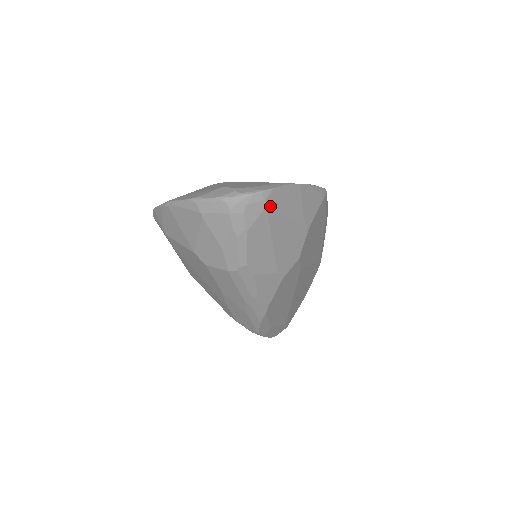
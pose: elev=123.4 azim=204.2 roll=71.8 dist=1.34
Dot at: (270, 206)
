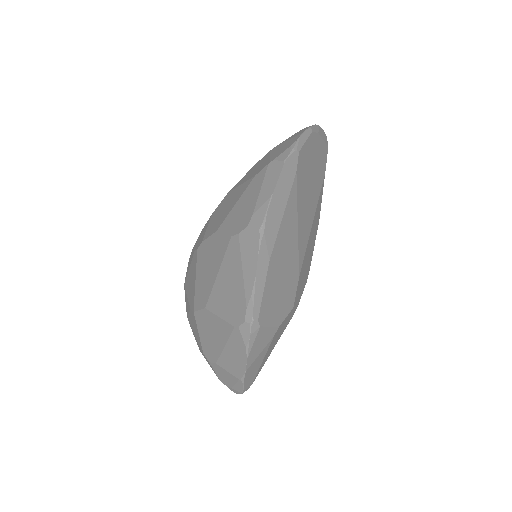
Dot at: (253, 381)
